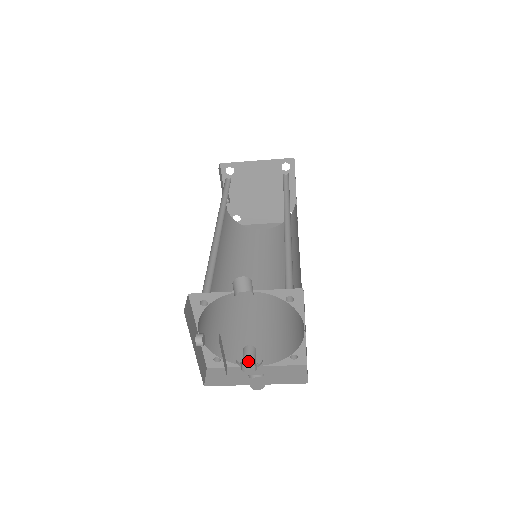
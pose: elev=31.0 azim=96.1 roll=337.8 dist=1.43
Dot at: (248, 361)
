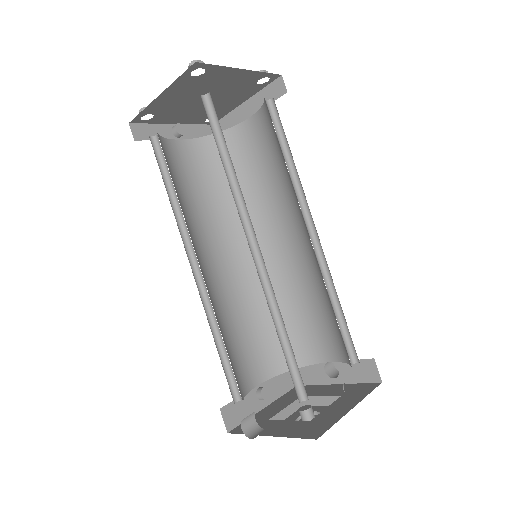
Dot at: occluded
